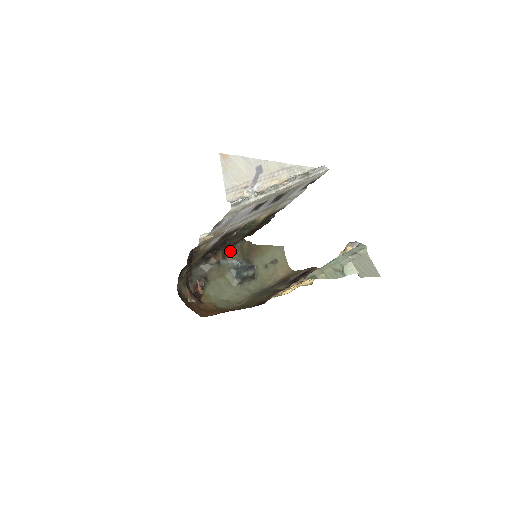
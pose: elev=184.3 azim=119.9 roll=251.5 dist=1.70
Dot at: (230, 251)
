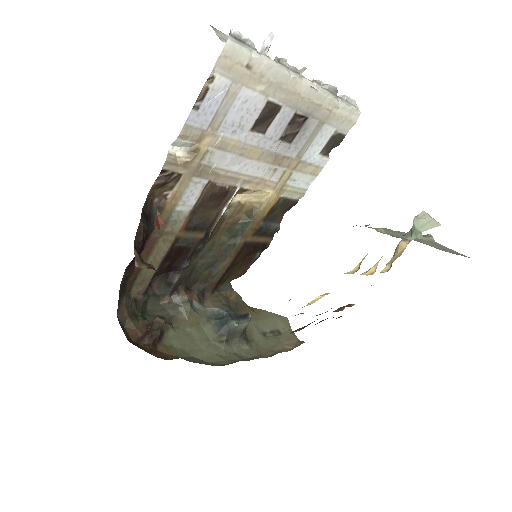
Dot at: (210, 296)
